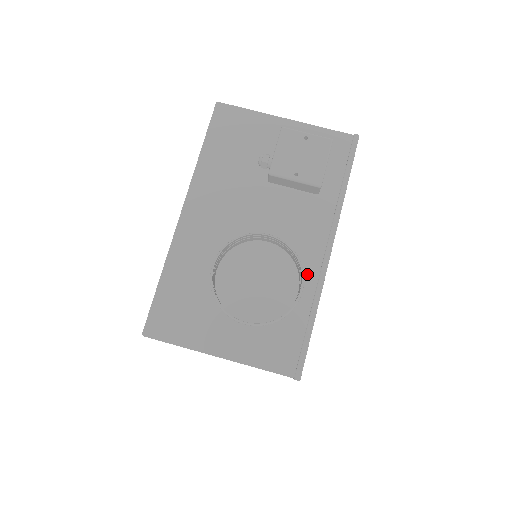
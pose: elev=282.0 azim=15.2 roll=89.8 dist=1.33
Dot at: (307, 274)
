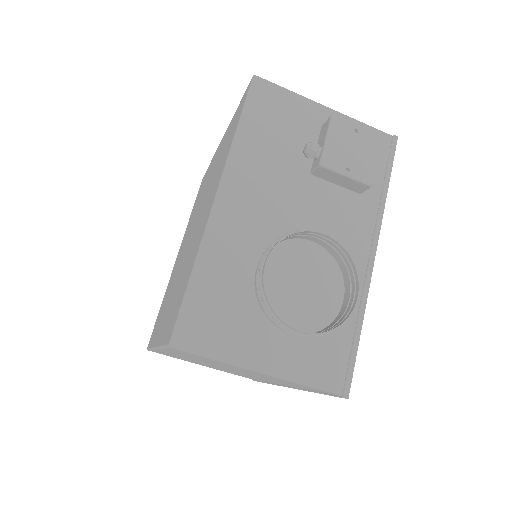
Dot at: occluded
